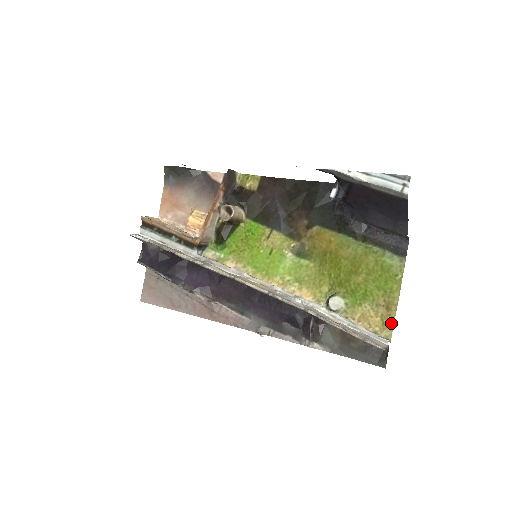
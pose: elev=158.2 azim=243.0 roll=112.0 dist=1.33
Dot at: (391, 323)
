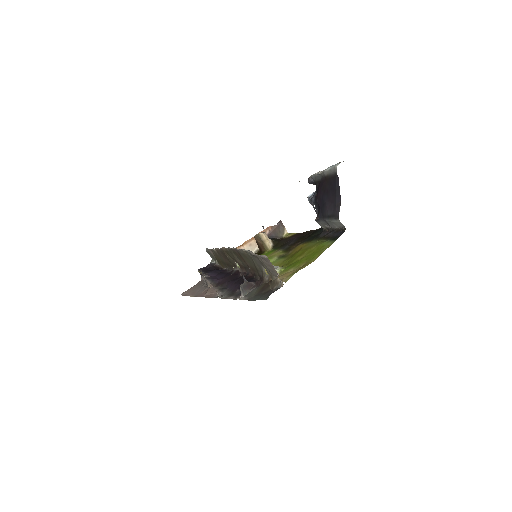
Dot at: (296, 272)
